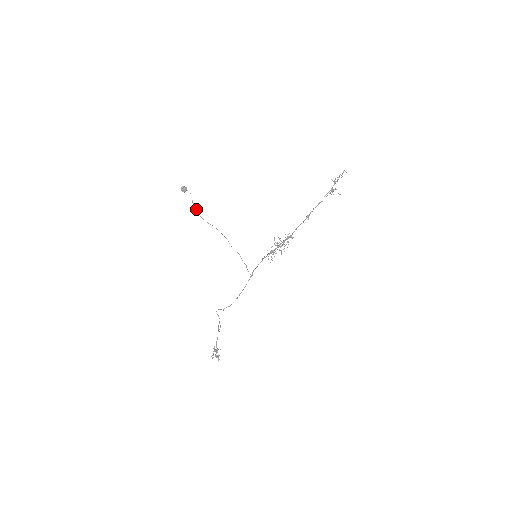
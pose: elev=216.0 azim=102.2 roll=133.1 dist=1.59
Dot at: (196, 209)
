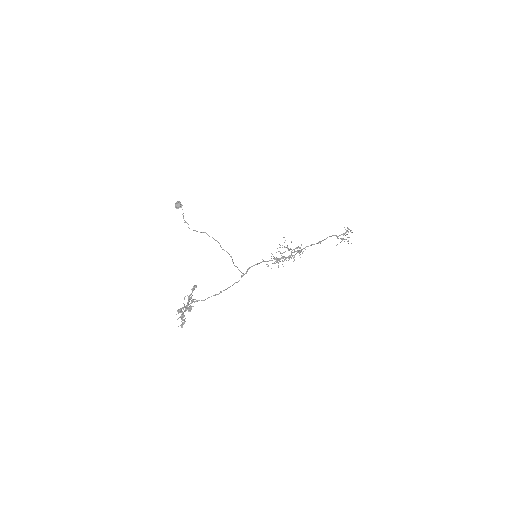
Dot at: (186, 222)
